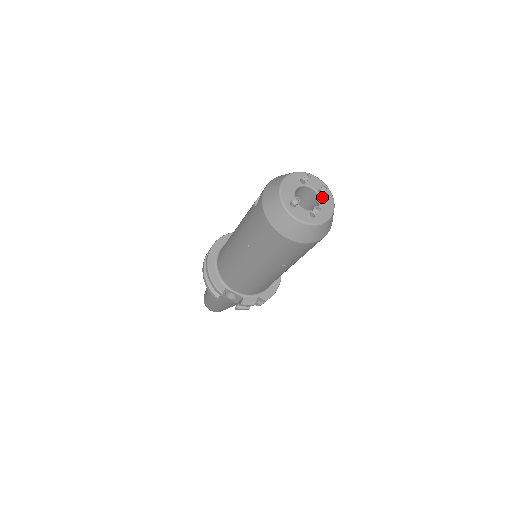
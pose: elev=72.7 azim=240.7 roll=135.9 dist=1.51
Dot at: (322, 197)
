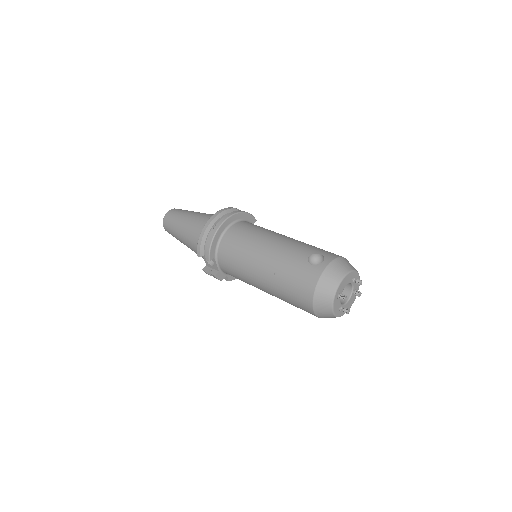
Dot at: (352, 297)
